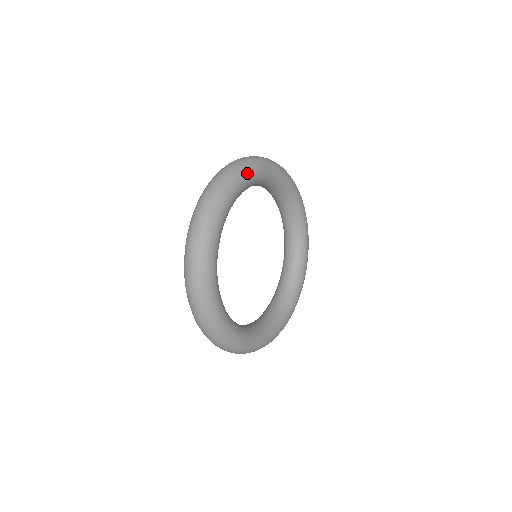
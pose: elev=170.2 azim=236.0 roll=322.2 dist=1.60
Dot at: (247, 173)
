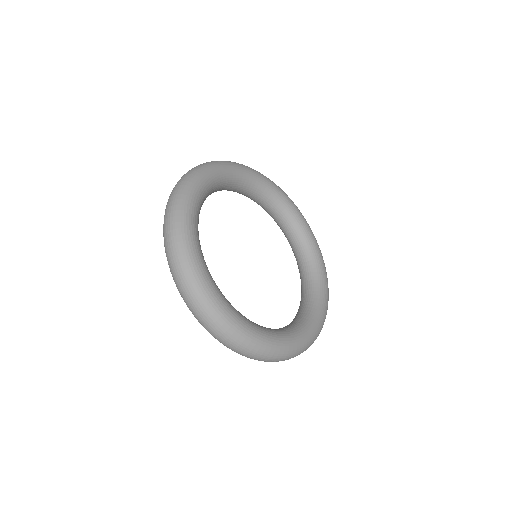
Dot at: (258, 173)
